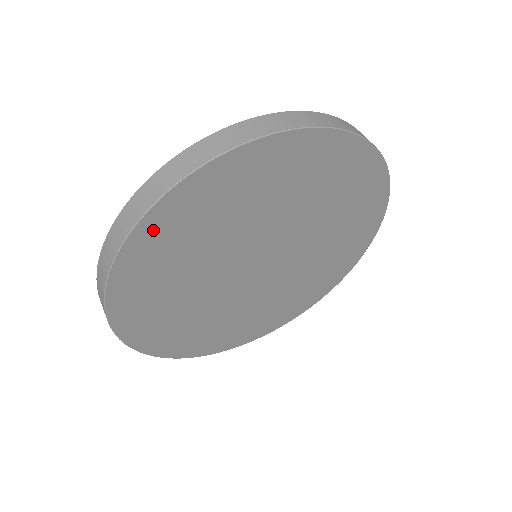
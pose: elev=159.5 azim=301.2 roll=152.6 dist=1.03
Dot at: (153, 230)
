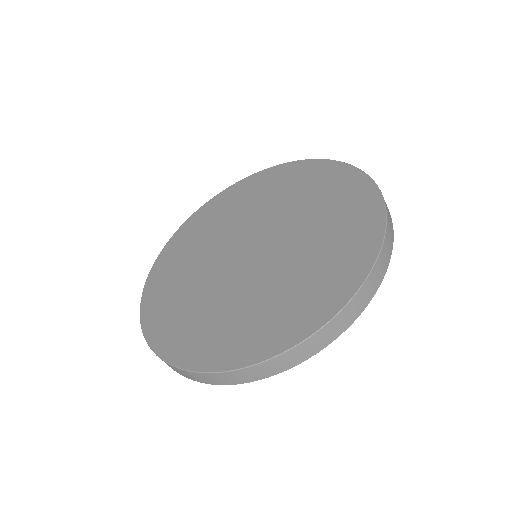
Dot at: occluded
